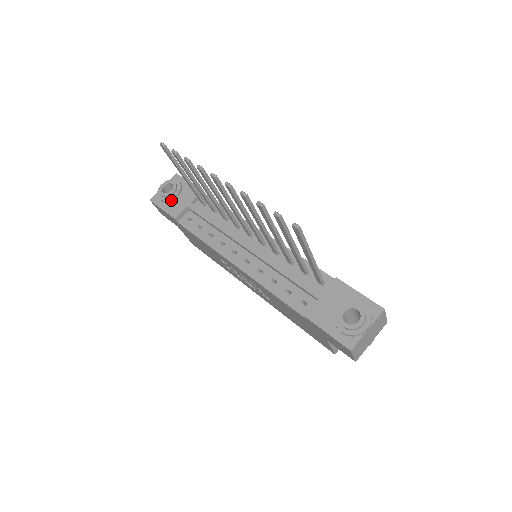
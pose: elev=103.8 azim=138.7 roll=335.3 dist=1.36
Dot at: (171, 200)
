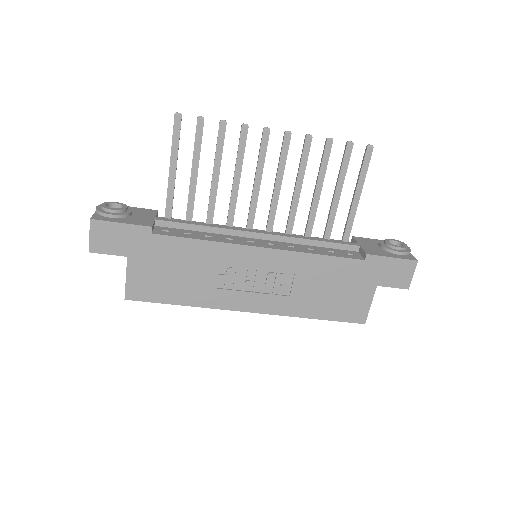
Dot at: (127, 216)
